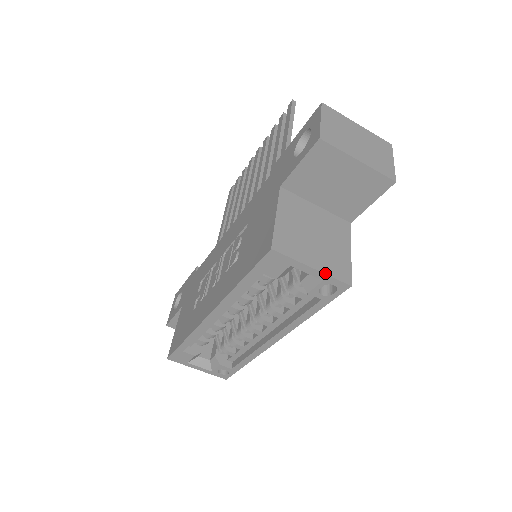
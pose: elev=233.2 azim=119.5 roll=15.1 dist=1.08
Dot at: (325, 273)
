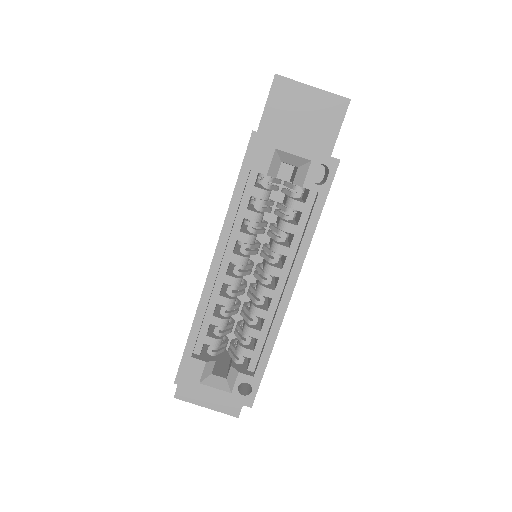
Dot at: (310, 150)
